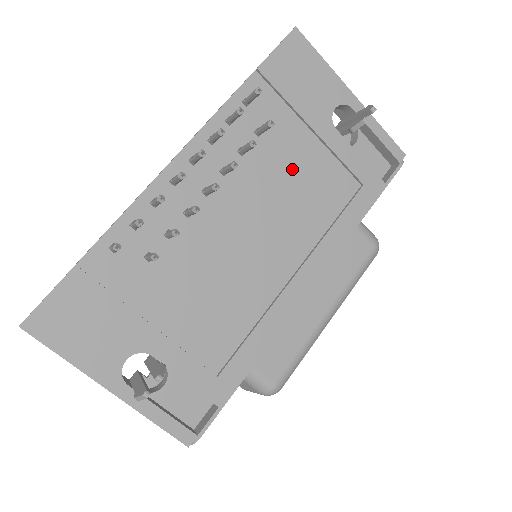
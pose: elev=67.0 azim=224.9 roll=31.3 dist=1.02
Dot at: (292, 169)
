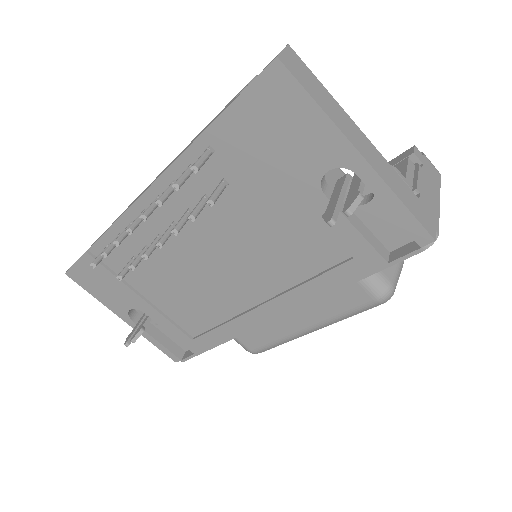
Dot at: (264, 223)
